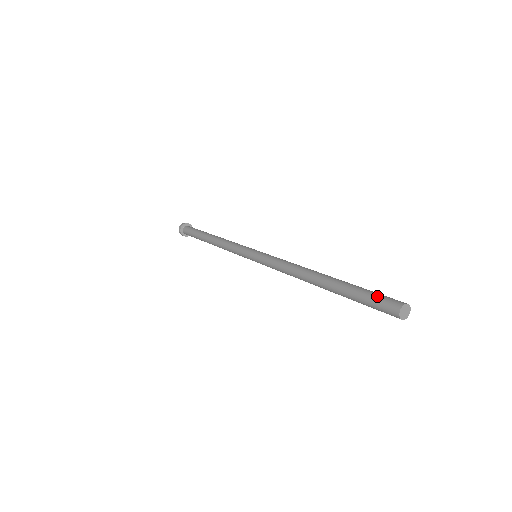
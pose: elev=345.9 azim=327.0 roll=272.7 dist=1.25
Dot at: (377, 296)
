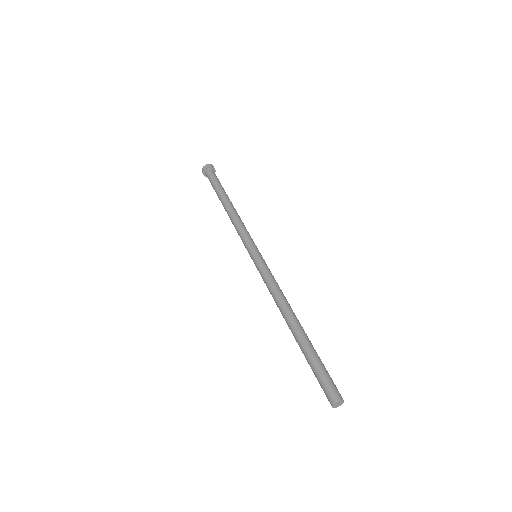
Dot at: (329, 377)
